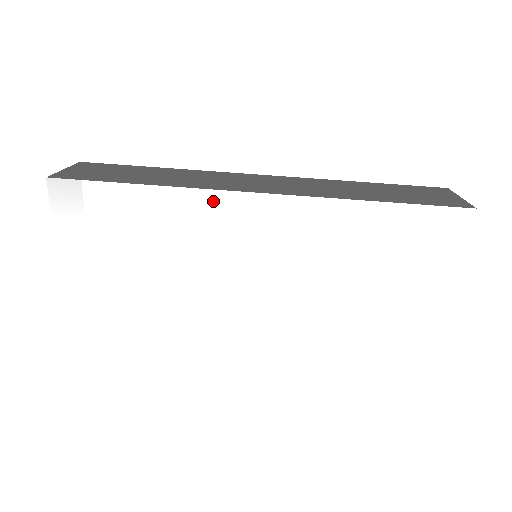
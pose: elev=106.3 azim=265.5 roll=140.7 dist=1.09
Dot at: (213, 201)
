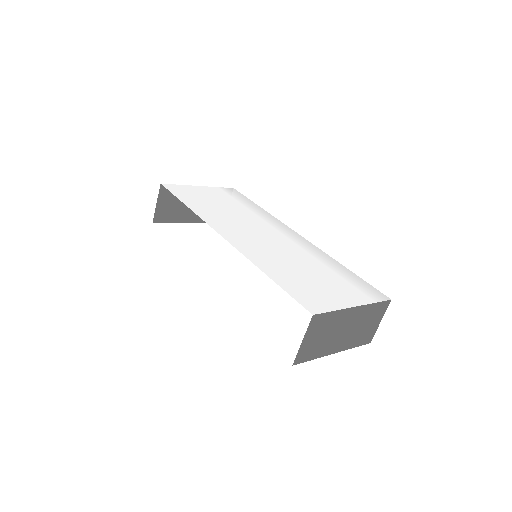
Dot at: (278, 223)
